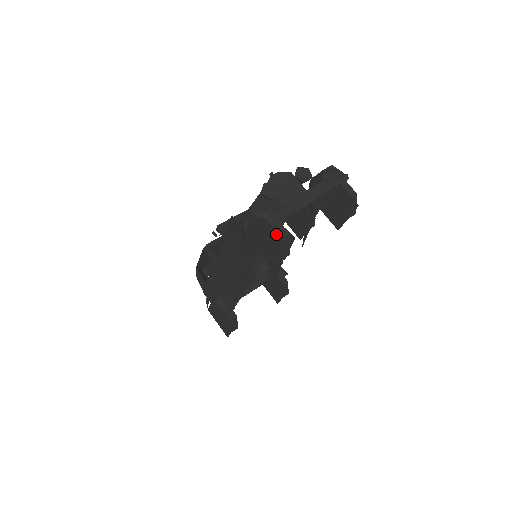
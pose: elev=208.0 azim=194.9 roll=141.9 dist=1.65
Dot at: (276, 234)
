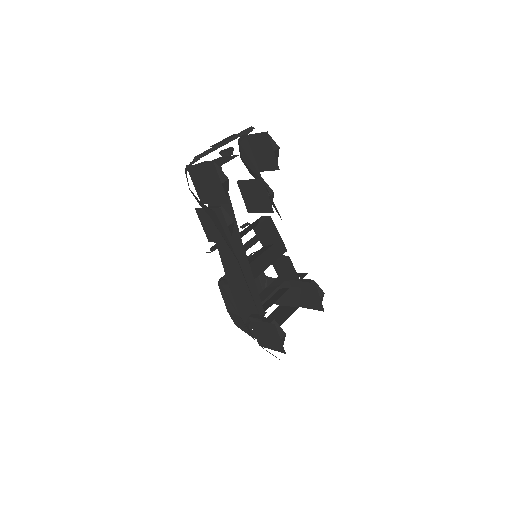
Dot at: (204, 166)
